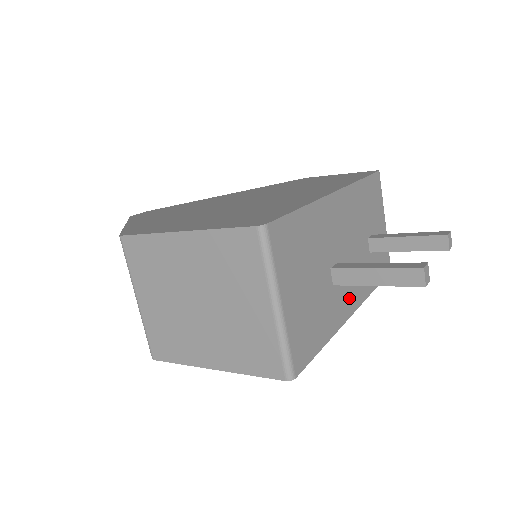
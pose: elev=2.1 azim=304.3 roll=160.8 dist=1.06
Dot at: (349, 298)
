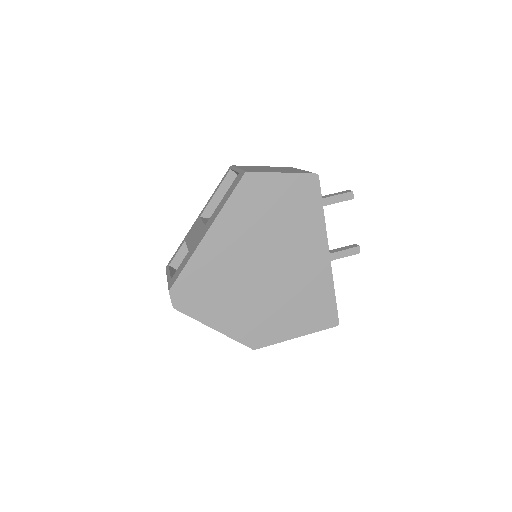
Dot at: occluded
